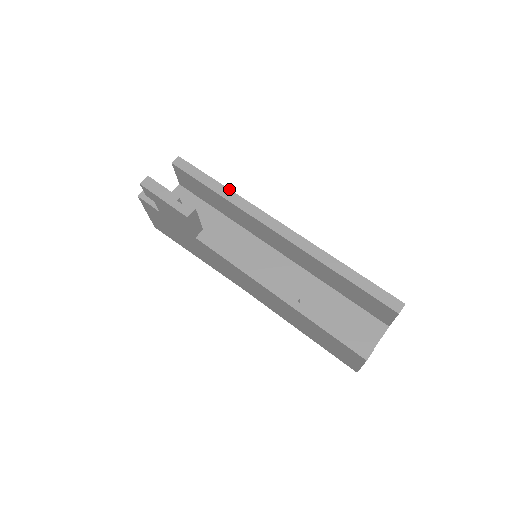
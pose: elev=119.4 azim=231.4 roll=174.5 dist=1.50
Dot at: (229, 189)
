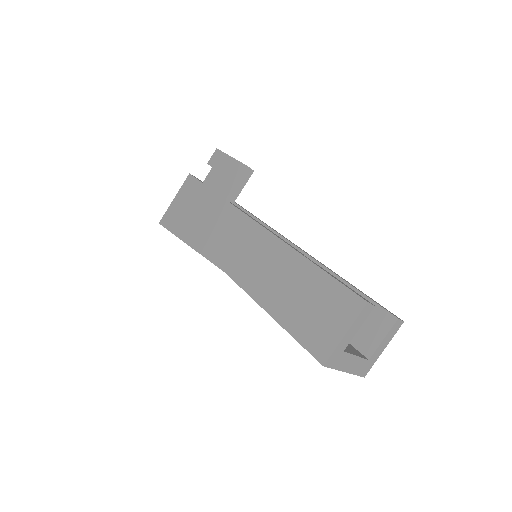
Dot at: occluded
